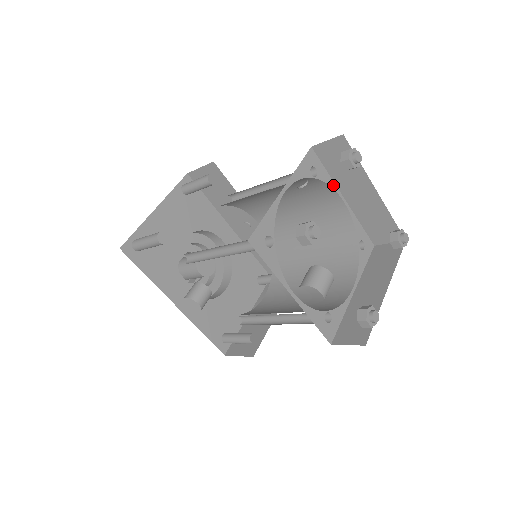
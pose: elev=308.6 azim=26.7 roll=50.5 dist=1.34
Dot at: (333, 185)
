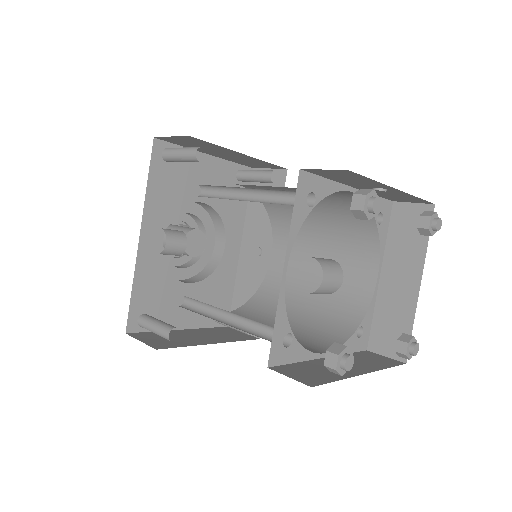
Dot at: (382, 252)
